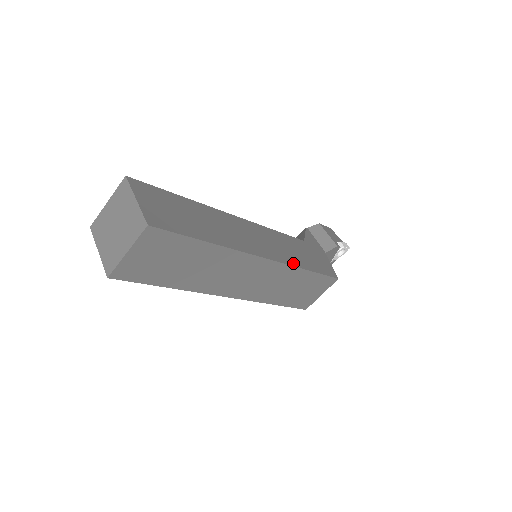
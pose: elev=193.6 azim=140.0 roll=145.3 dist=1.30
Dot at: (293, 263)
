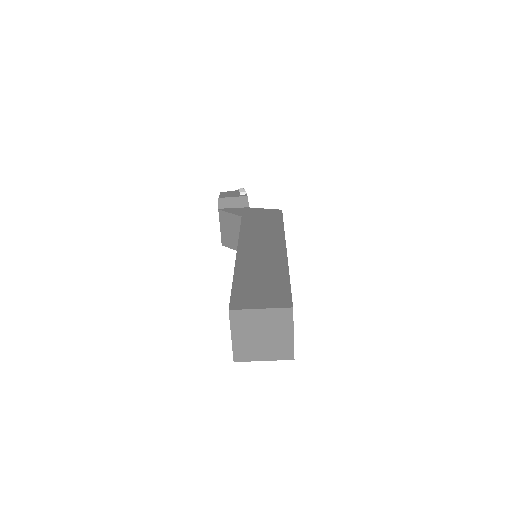
Dot at: (280, 232)
